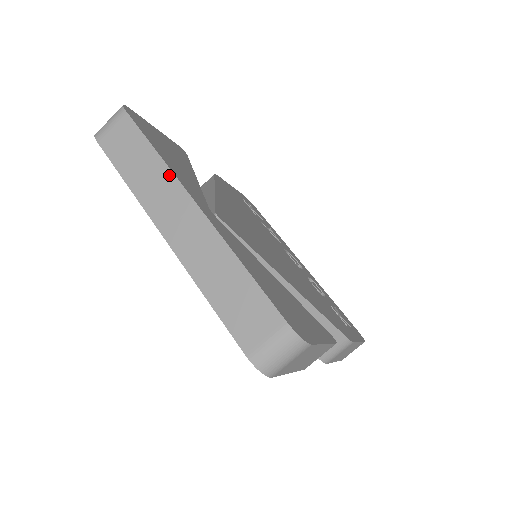
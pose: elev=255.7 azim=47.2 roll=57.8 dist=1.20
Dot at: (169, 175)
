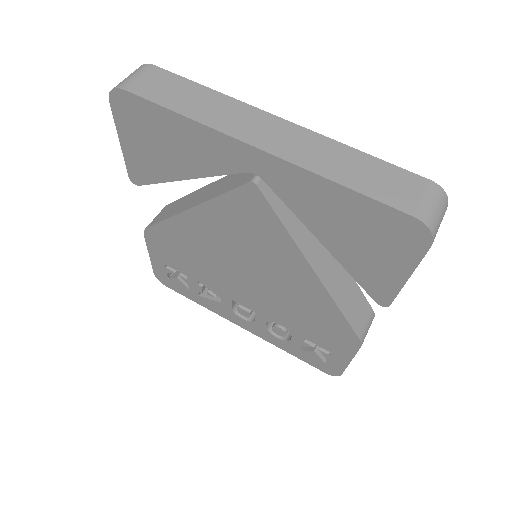
Dot at: (236, 103)
